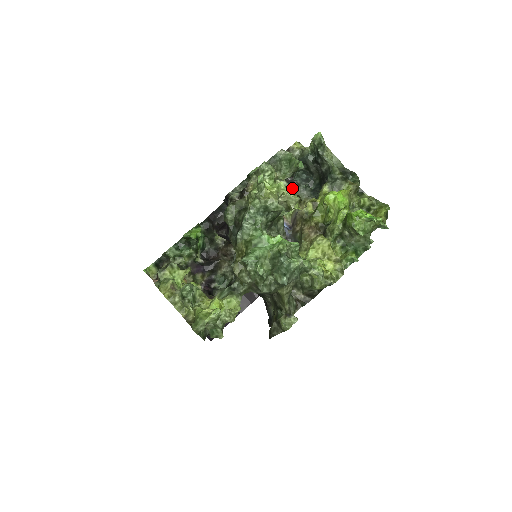
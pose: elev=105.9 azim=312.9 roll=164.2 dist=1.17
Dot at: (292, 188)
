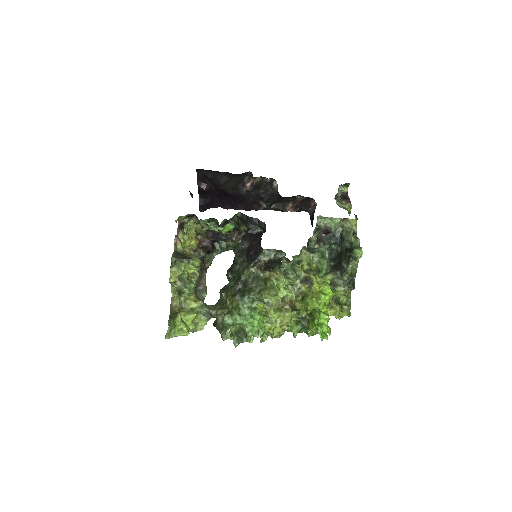
Dot at: (318, 244)
